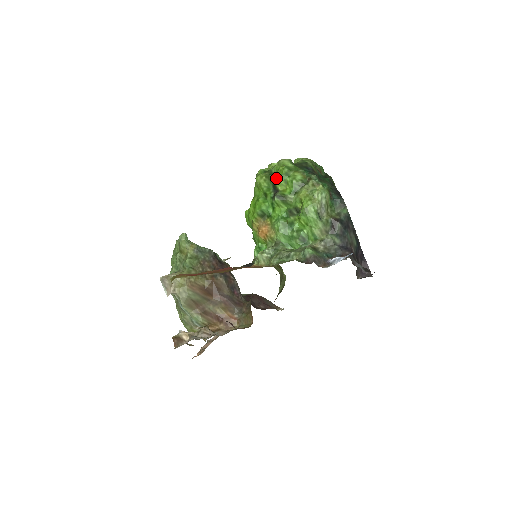
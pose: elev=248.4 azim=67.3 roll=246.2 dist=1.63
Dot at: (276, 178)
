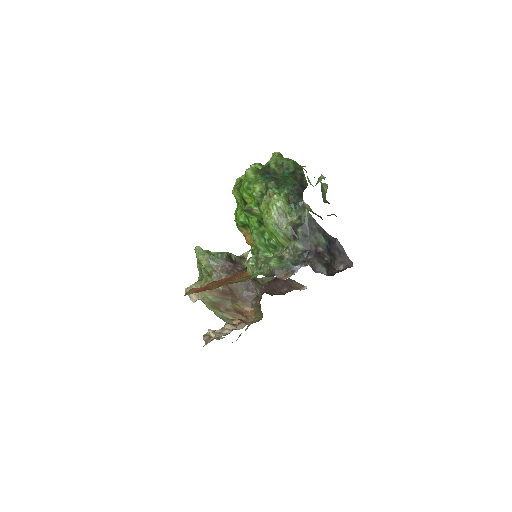
Dot at: (241, 193)
